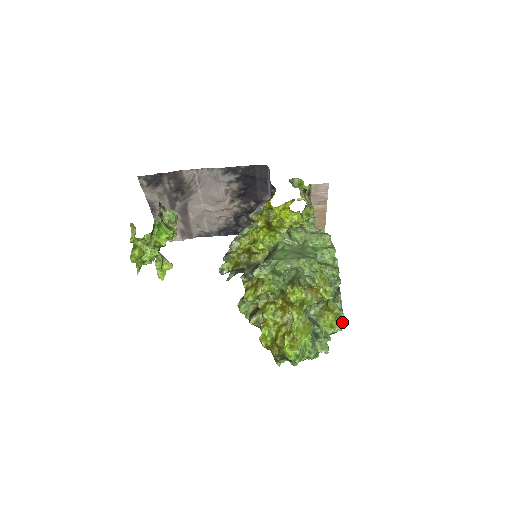
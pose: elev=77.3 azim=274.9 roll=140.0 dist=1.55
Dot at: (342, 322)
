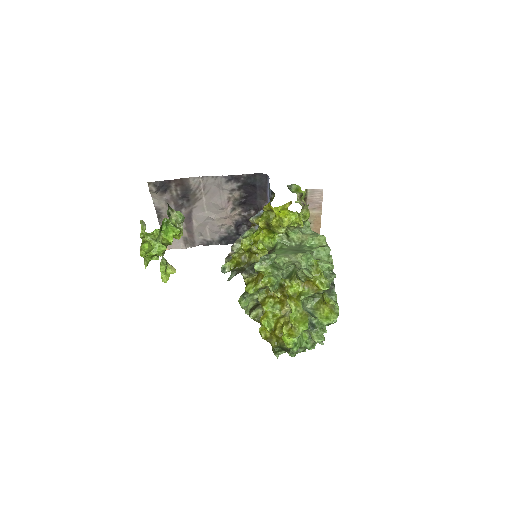
Dot at: (337, 314)
